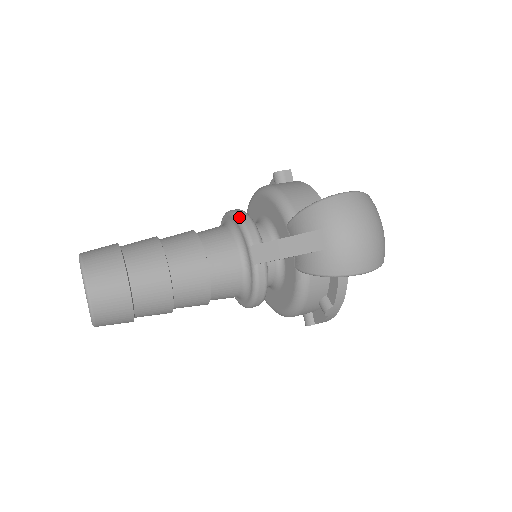
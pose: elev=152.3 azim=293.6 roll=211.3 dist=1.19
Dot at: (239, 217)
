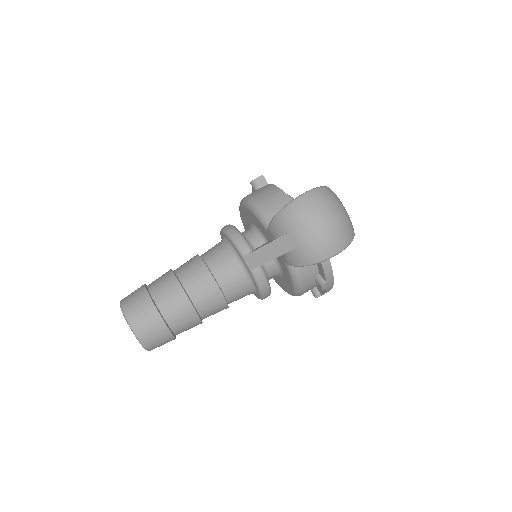
Dot at: (229, 234)
